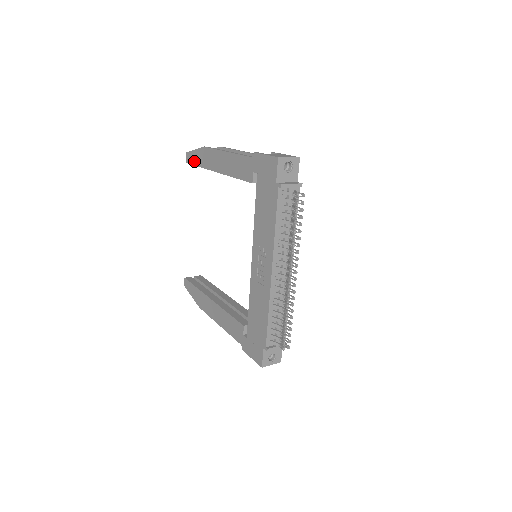
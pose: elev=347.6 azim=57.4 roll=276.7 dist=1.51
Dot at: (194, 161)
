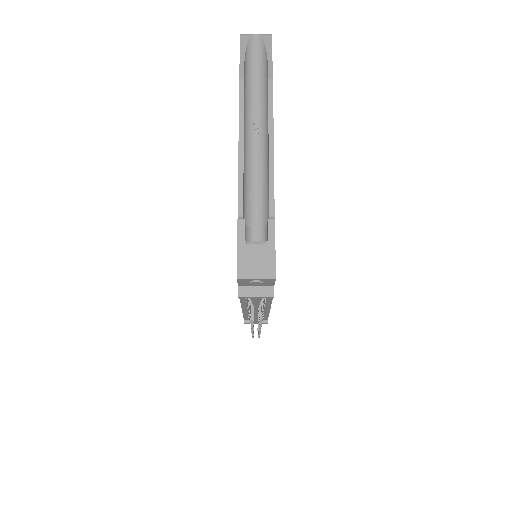
Dot at: occluded
